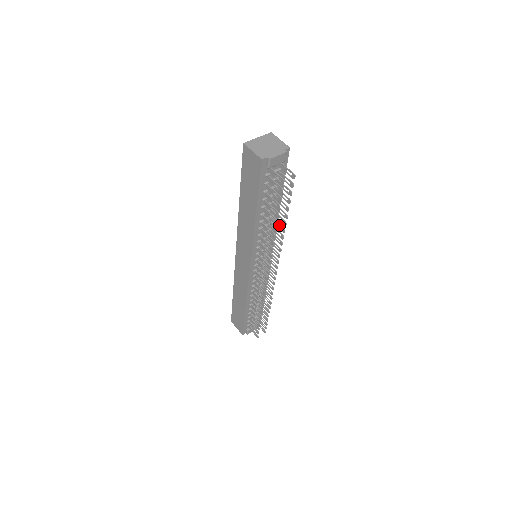
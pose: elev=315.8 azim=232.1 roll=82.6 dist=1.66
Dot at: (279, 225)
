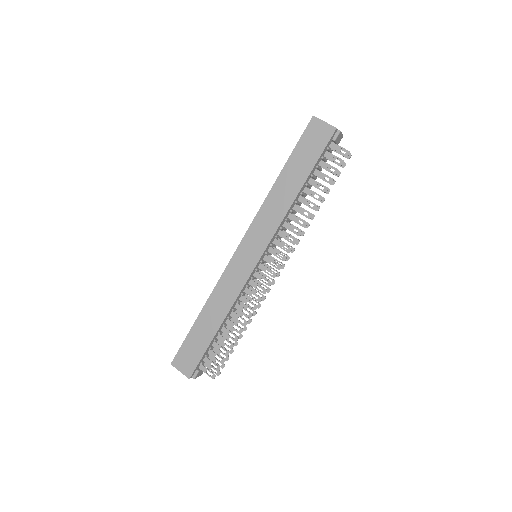
Dot at: occluded
